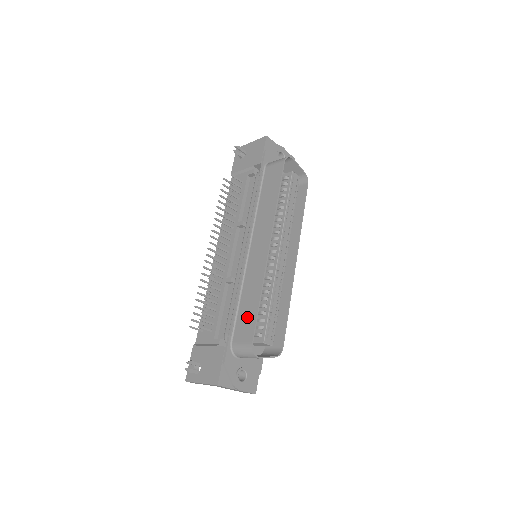
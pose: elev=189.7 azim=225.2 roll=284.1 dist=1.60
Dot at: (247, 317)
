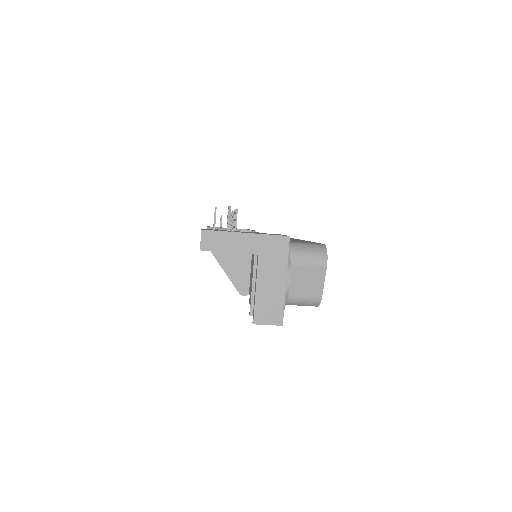
Dot at: (299, 241)
